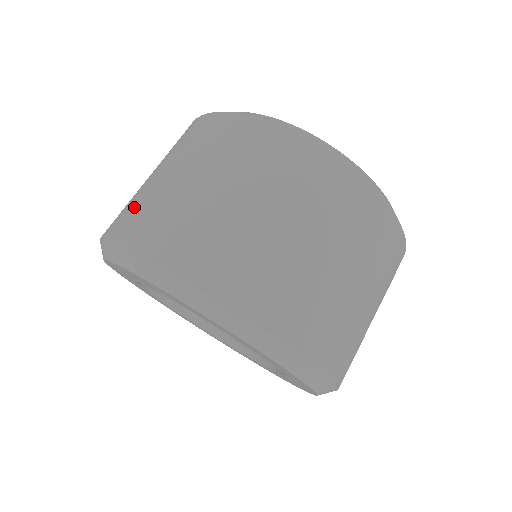
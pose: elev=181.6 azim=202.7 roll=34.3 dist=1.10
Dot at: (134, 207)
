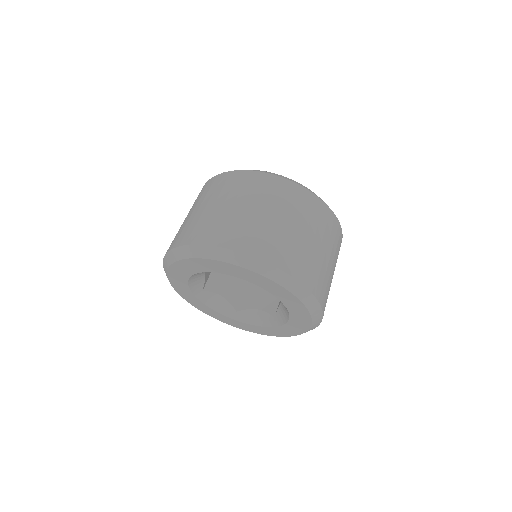
Dot at: (237, 229)
